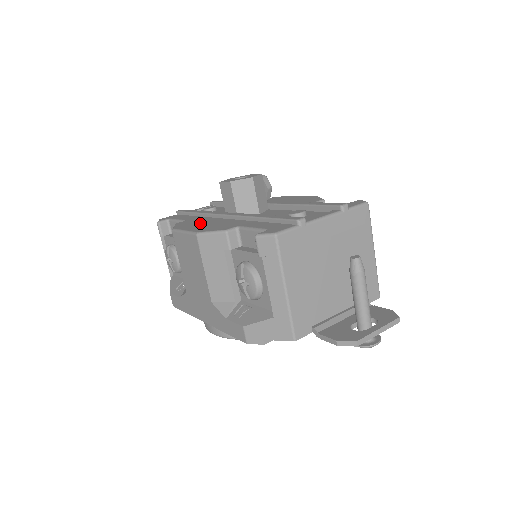
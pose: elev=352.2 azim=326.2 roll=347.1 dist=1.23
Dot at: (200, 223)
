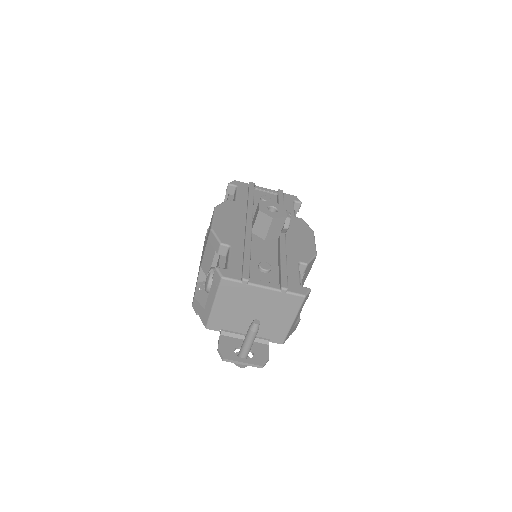
Dot at: (231, 216)
